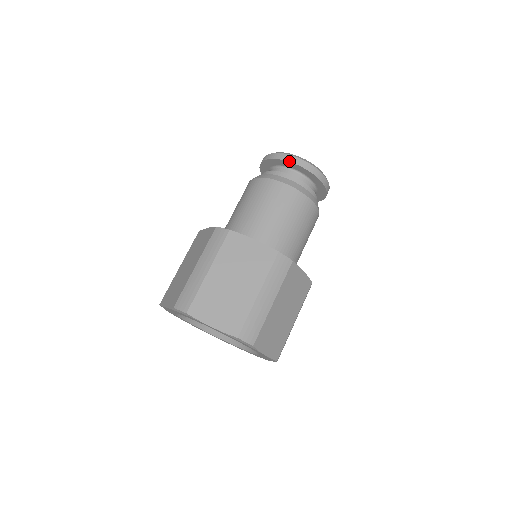
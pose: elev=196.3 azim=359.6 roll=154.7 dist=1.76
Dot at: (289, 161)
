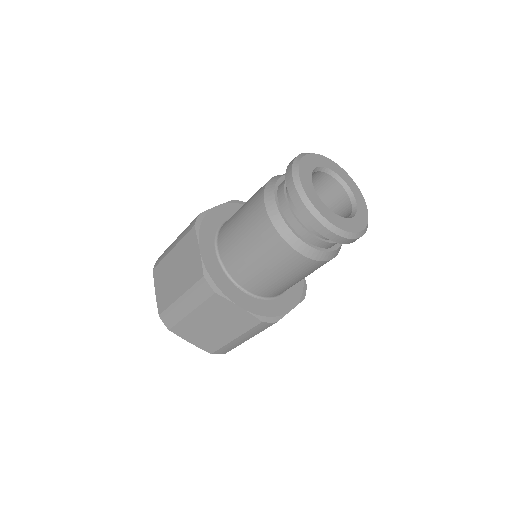
Dot at: (286, 181)
